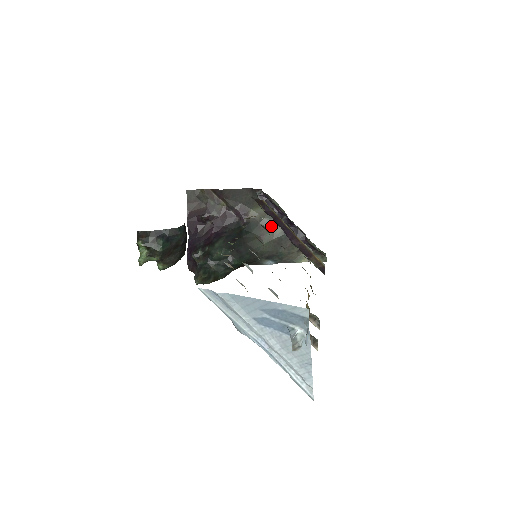
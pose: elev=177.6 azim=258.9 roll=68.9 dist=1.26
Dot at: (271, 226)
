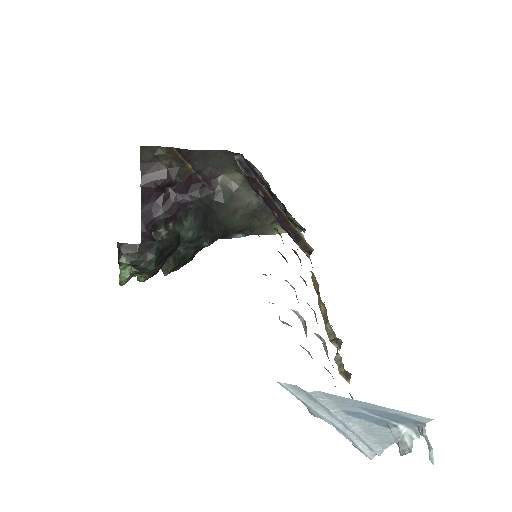
Dot at: (246, 196)
